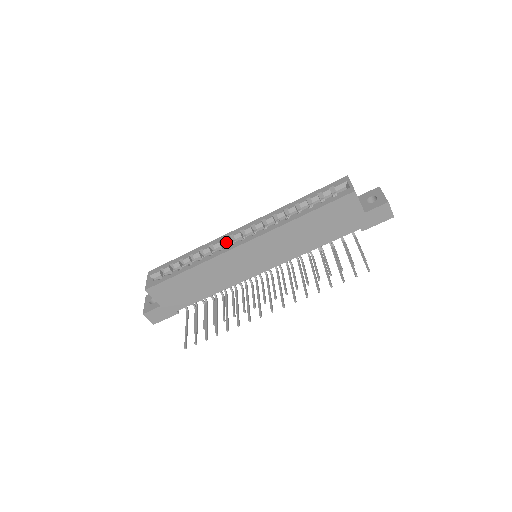
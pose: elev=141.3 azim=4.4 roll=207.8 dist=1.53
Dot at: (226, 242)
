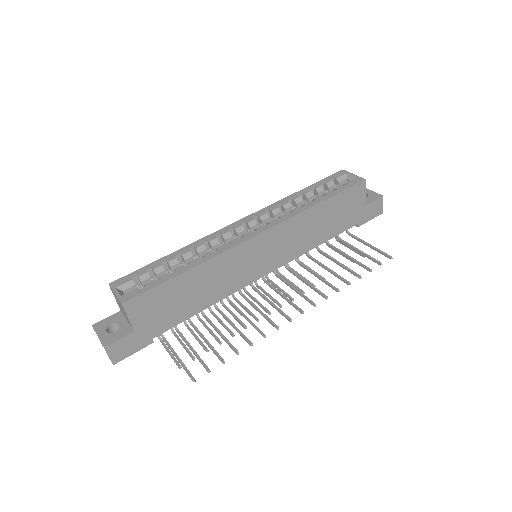
Dot at: (226, 237)
